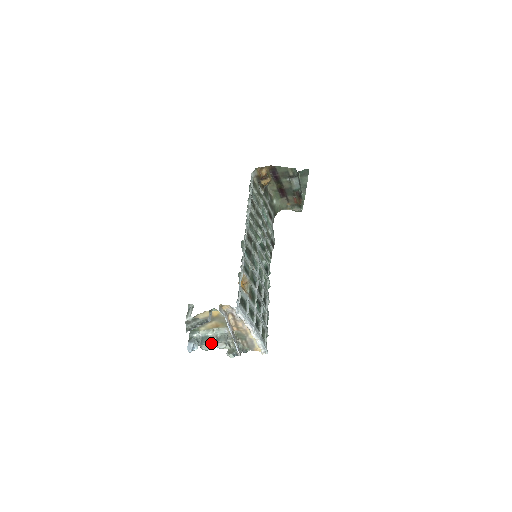
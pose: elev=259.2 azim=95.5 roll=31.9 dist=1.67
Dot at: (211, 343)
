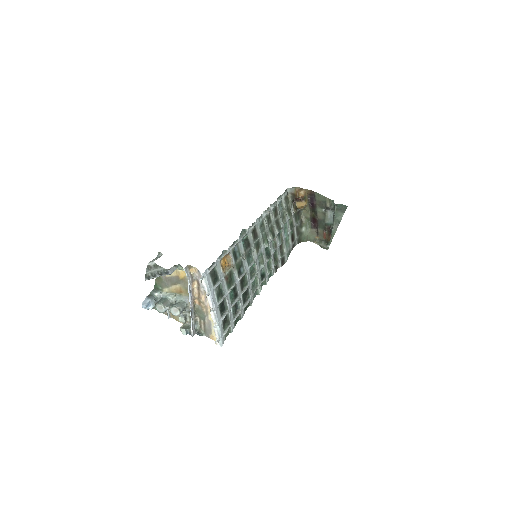
Dot at: (167, 306)
